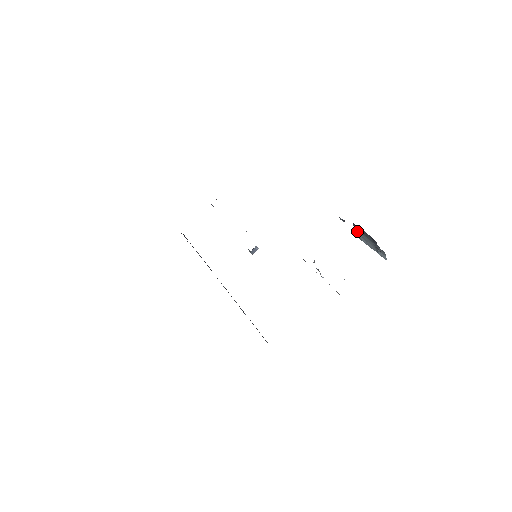
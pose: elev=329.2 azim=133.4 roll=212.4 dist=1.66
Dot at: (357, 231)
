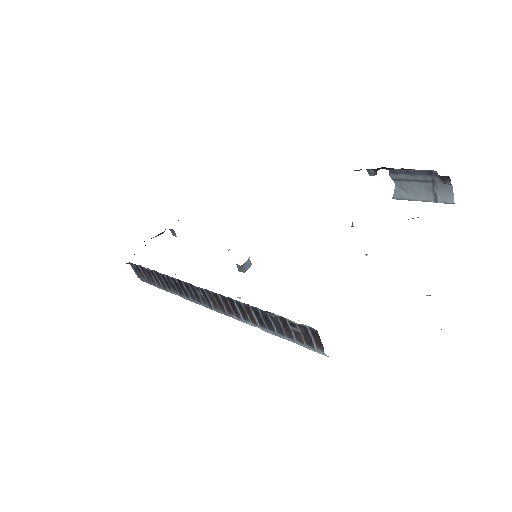
Dot at: (396, 185)
